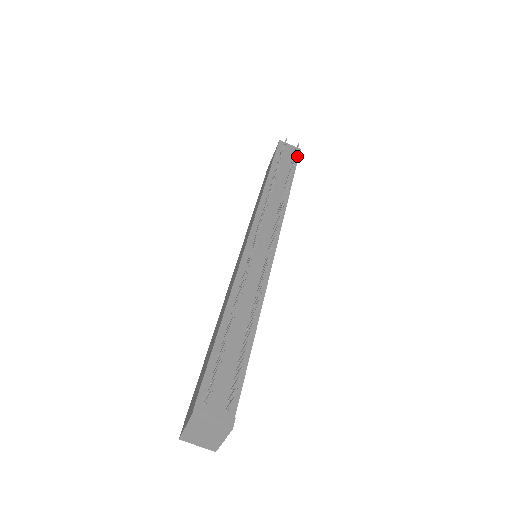
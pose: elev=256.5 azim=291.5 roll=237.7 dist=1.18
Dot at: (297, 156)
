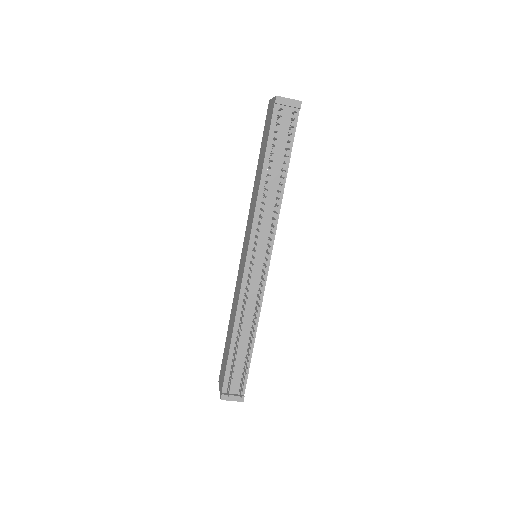
Dot at: (297, 114)
